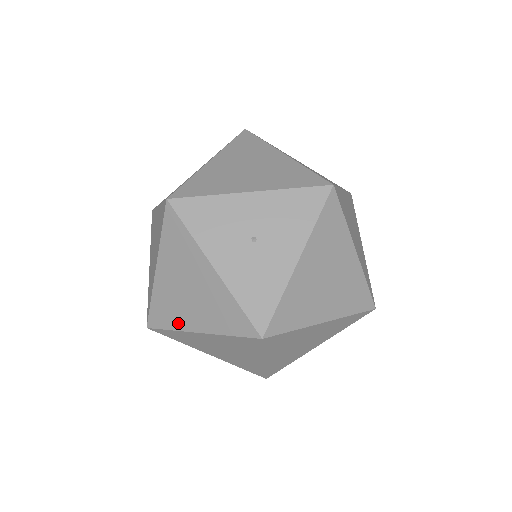
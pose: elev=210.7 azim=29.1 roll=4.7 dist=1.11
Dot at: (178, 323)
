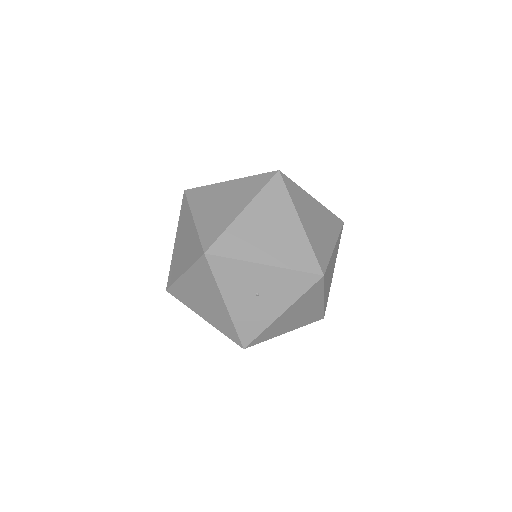
Dot at: (190, 305)
